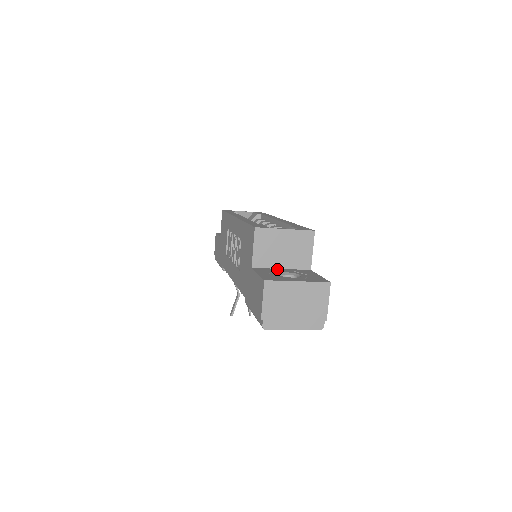
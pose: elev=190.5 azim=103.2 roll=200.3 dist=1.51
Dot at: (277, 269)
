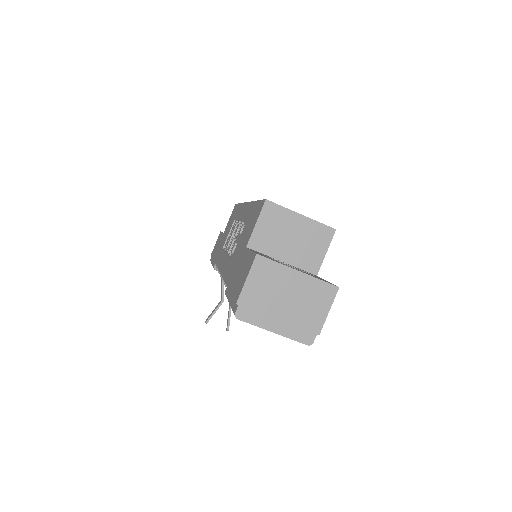
Dot at: (276, 259)
